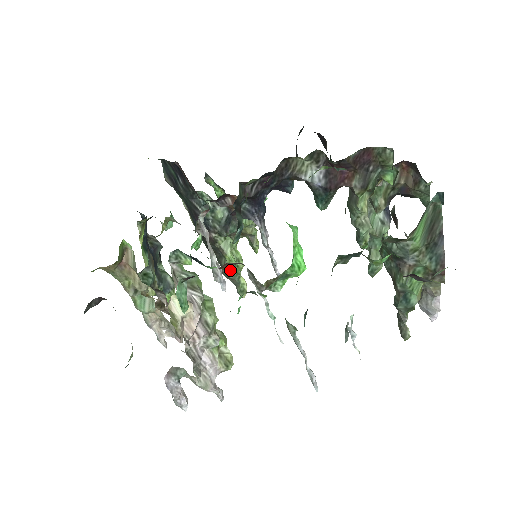
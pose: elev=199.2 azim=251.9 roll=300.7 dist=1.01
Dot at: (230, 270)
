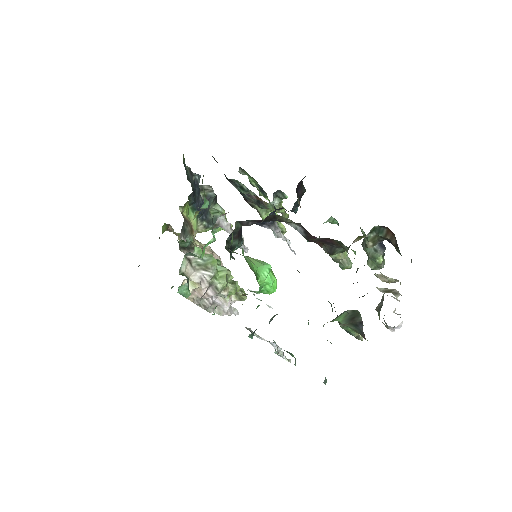
Dot at: occluded
